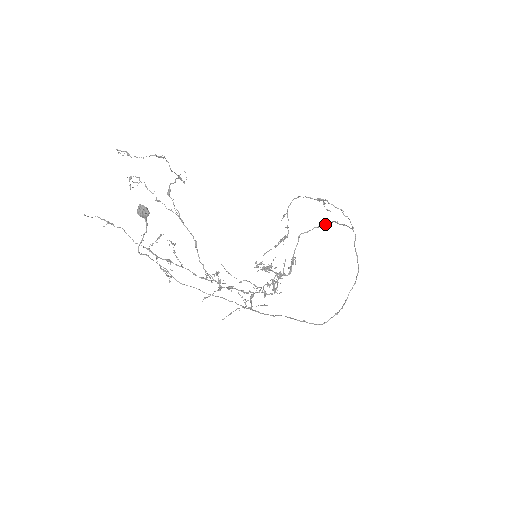
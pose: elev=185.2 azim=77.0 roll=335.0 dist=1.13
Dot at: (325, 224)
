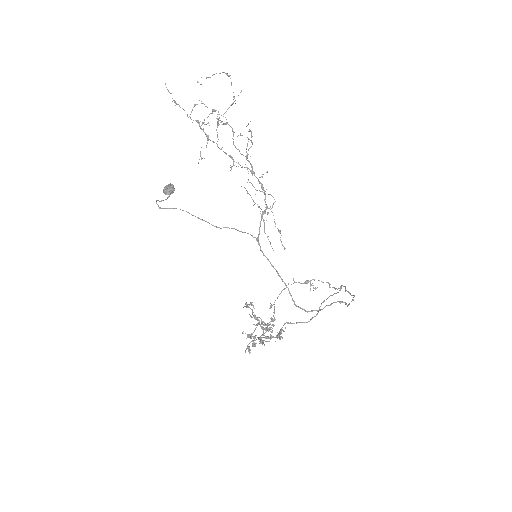
Dot at: (311, 318)
